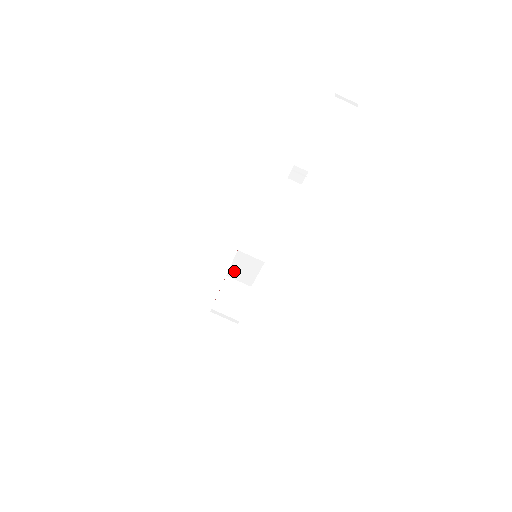
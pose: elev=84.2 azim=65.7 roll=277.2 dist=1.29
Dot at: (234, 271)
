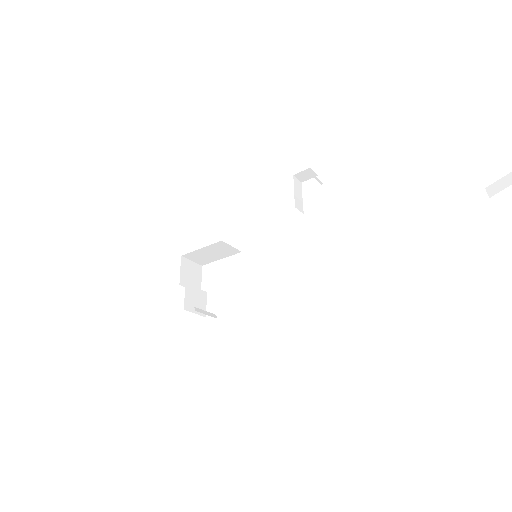
Dot at: (196, 254)
